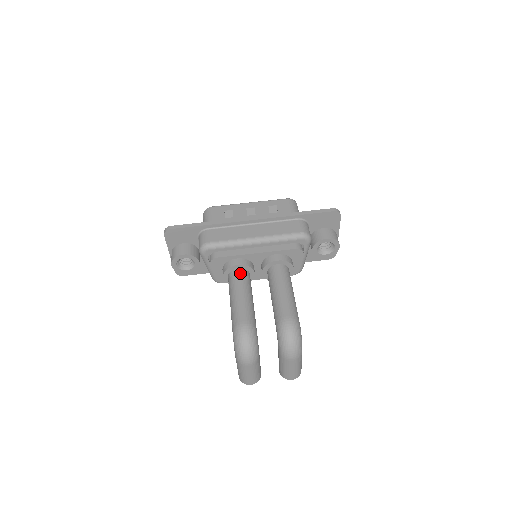
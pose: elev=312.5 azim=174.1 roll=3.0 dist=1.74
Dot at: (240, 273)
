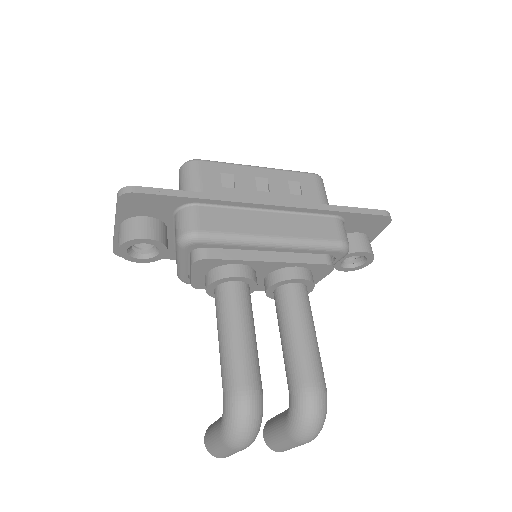
Dot at: (240, 290)
